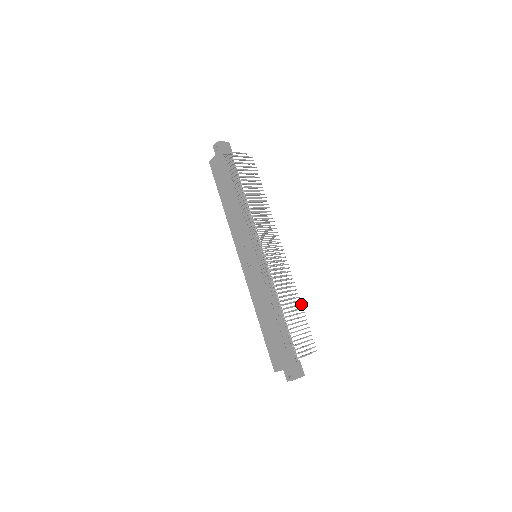
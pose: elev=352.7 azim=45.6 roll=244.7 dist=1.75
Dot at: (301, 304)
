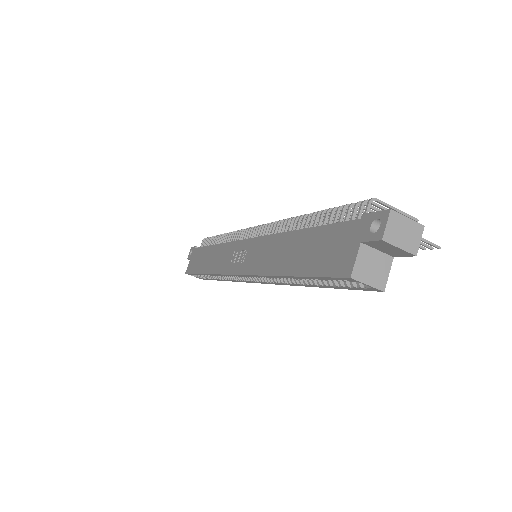
Dot at: occluded
